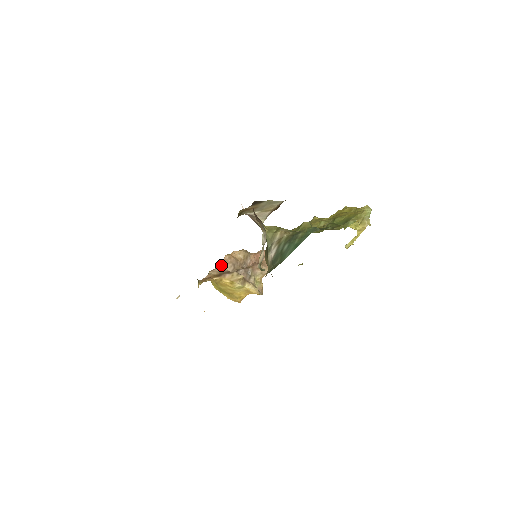
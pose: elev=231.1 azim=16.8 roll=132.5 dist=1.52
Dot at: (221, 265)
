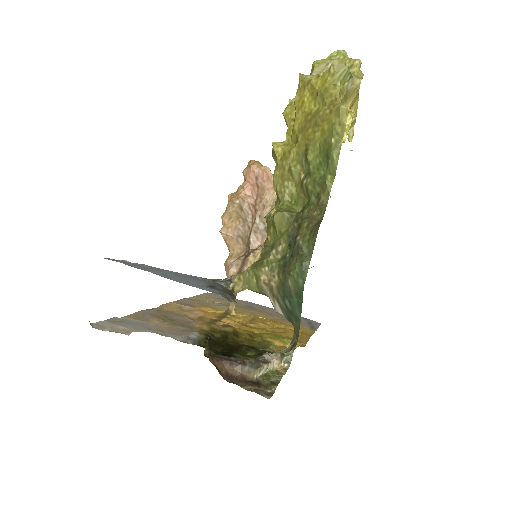
Dot at: occluded
